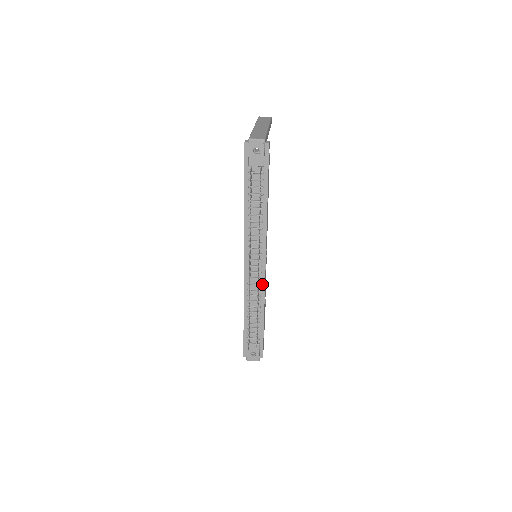
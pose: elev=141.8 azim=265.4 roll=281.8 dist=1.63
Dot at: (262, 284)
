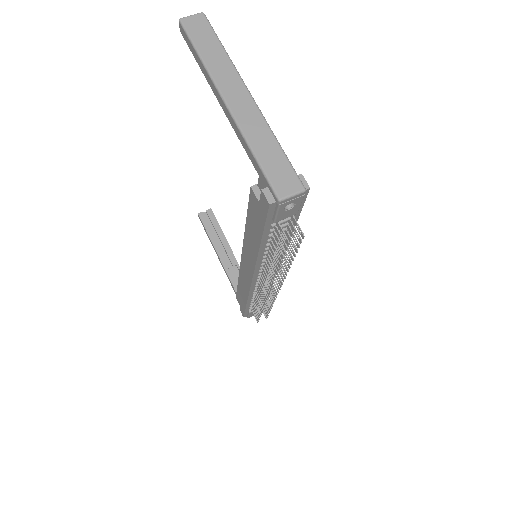
Dot at: occluded
